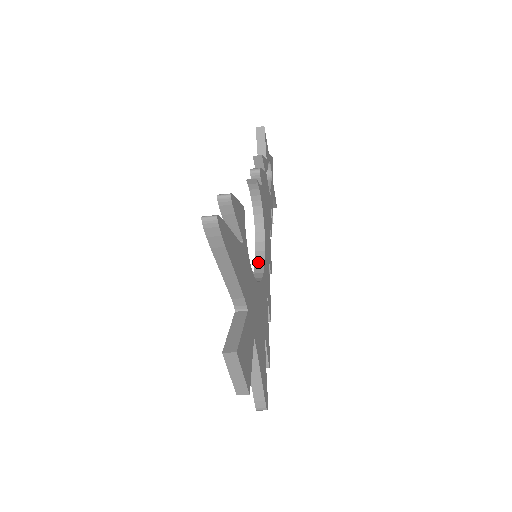
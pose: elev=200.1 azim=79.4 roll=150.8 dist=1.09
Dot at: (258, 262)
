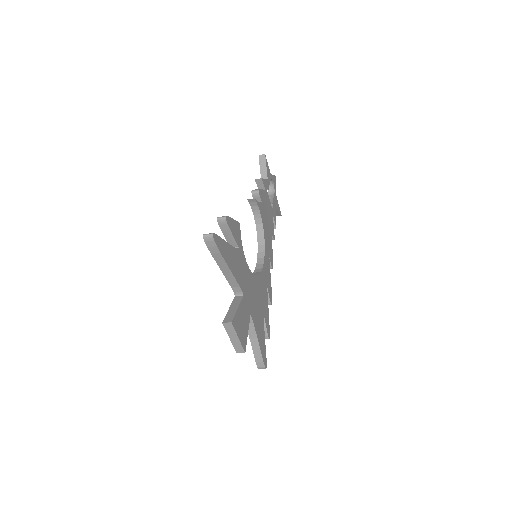
Dot at: (259, 260)
